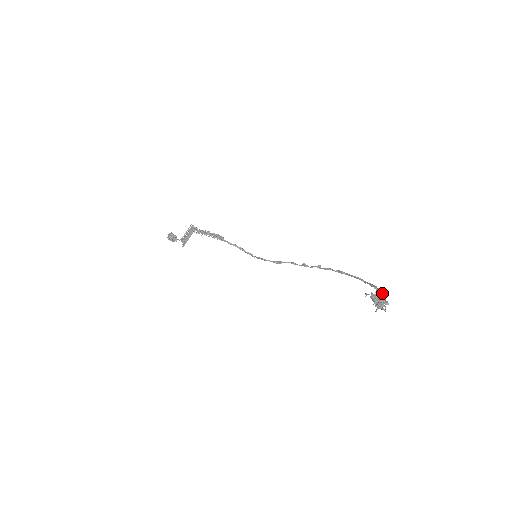
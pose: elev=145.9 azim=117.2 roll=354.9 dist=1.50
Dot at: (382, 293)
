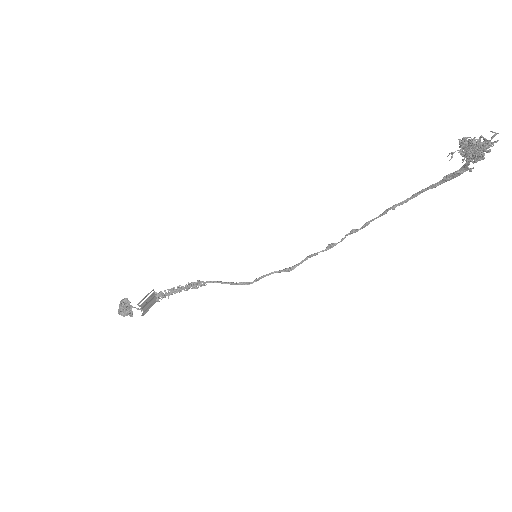
Dot at: occluded
